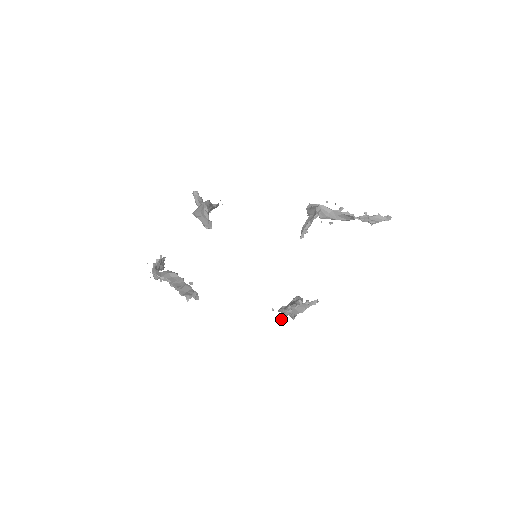
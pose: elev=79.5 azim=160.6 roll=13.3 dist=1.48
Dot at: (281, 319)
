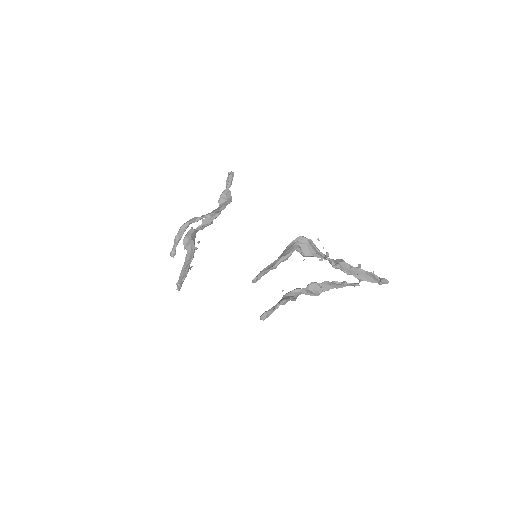
Dot at: occluded
